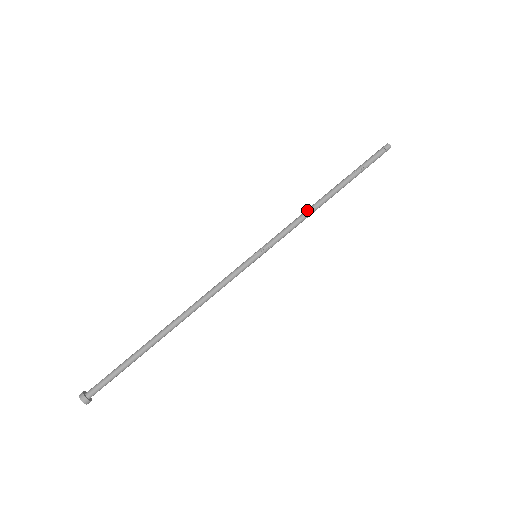
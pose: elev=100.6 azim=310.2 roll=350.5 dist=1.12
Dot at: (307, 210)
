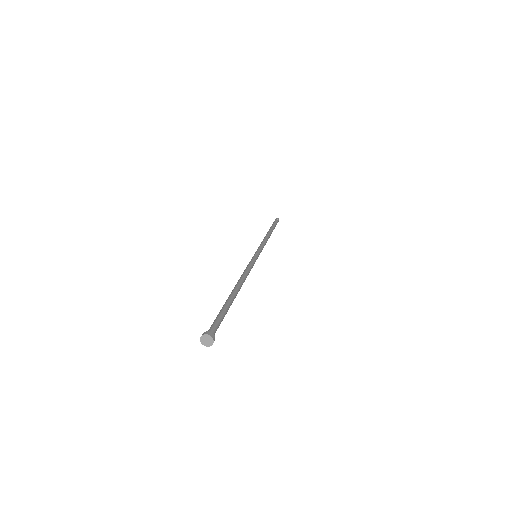
Dot at: (266, 237)
